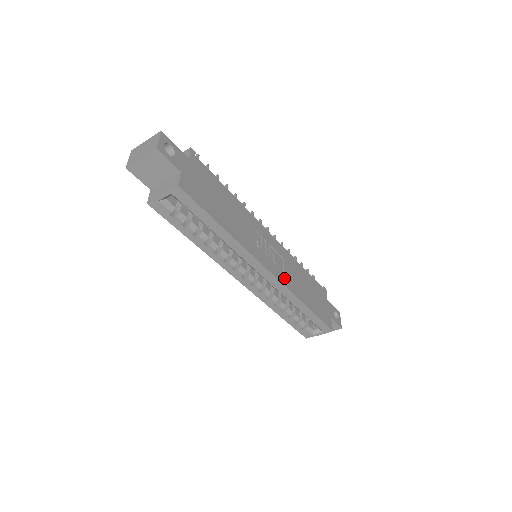
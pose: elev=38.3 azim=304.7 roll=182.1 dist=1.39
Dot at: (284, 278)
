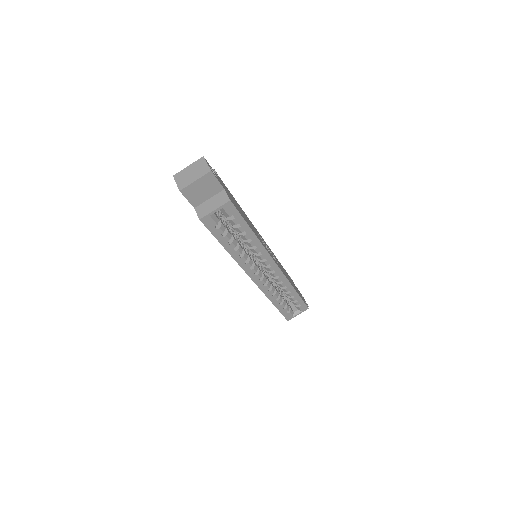
Dot at: occluded
